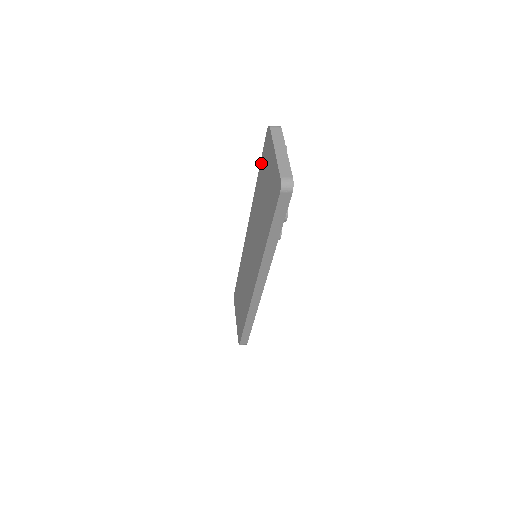
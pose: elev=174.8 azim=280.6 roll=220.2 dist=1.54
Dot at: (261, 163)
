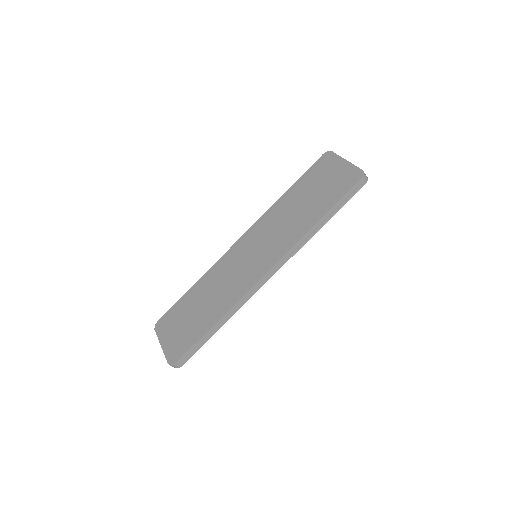
Dot at: (303, 177)
